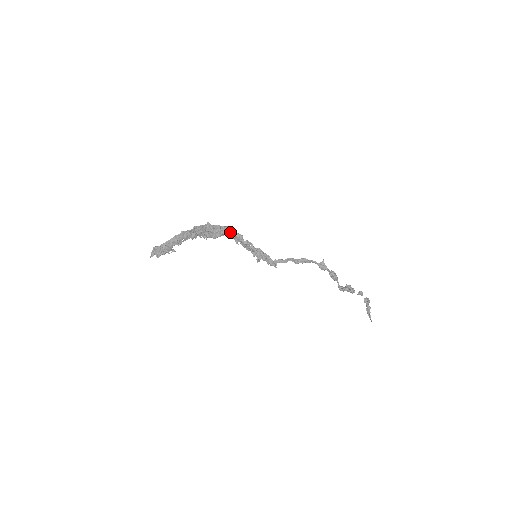
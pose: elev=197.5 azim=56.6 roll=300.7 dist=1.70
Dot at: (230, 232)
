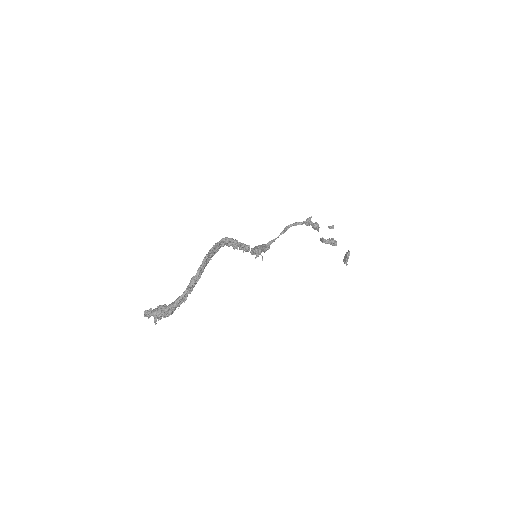
Dot at: (229, 243)
